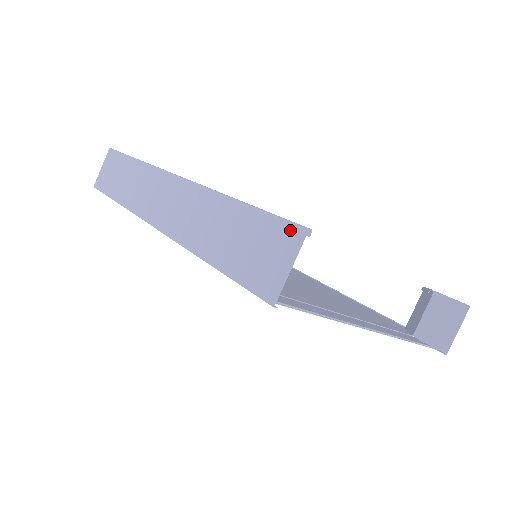
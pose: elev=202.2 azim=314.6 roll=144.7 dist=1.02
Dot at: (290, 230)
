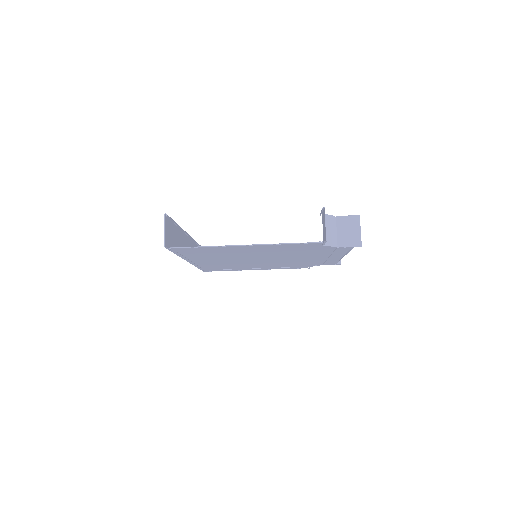
Dot at: (166, 219)
